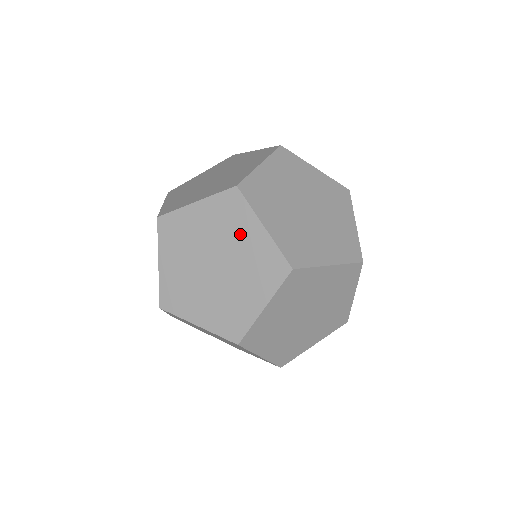
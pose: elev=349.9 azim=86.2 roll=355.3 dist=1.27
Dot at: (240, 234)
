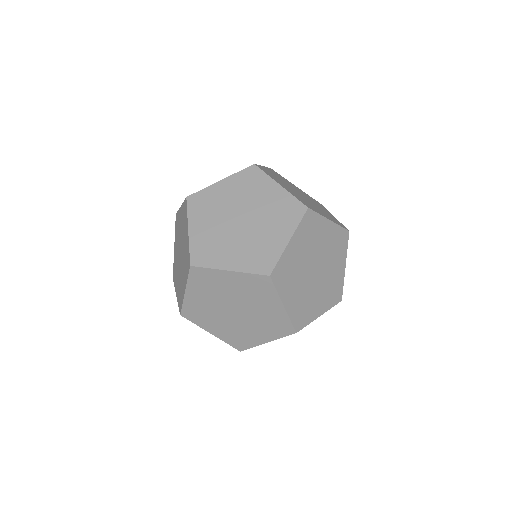
Dot at: (262, 303)
